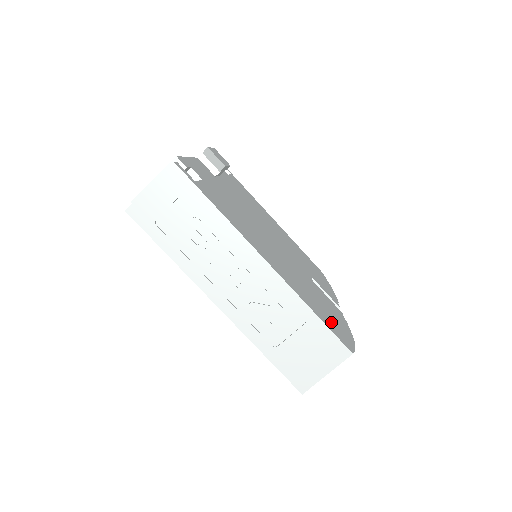
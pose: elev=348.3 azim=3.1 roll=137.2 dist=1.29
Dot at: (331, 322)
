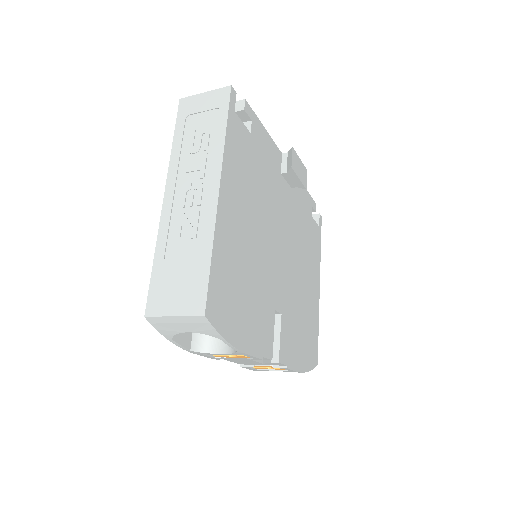
Dot at: (227, 297)
